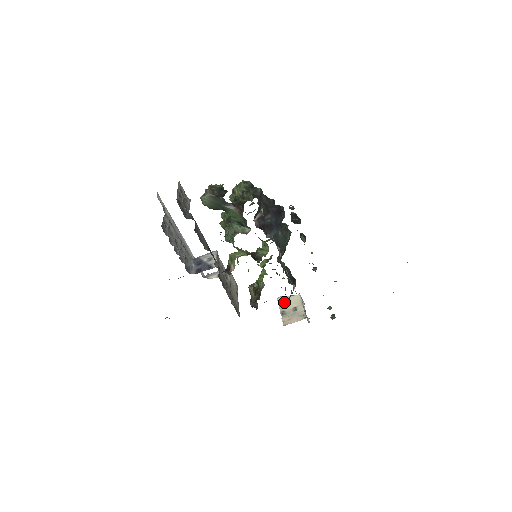
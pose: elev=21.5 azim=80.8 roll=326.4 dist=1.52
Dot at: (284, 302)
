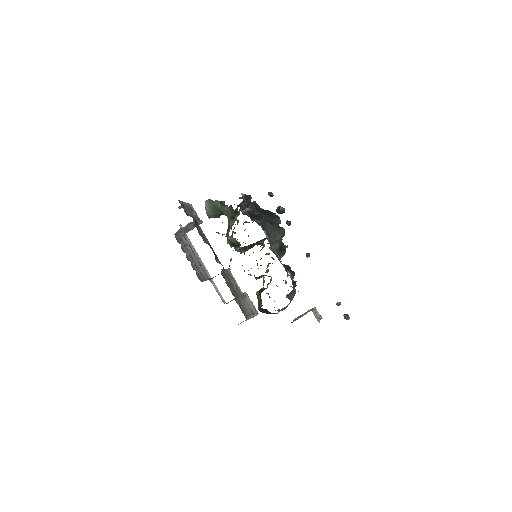
Dot at: (299, 316)
